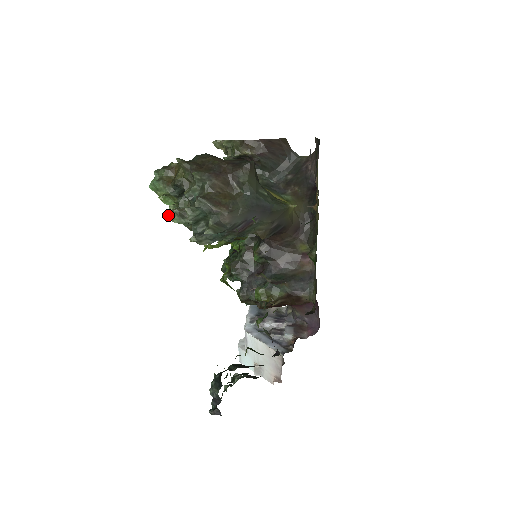
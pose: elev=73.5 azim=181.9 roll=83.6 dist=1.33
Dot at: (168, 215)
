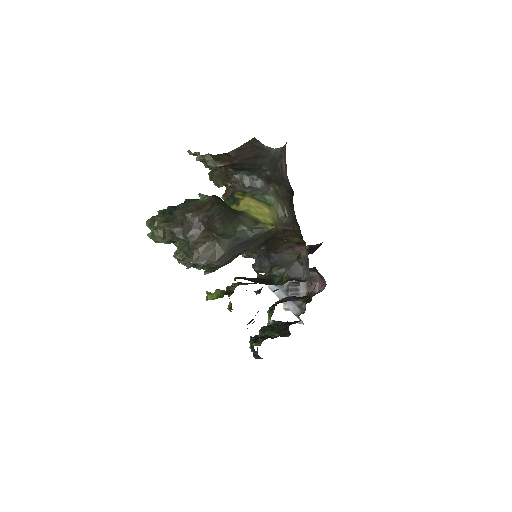
Dot at: occluded
